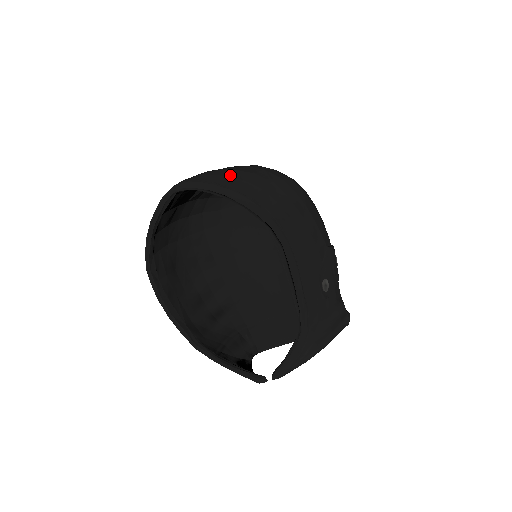
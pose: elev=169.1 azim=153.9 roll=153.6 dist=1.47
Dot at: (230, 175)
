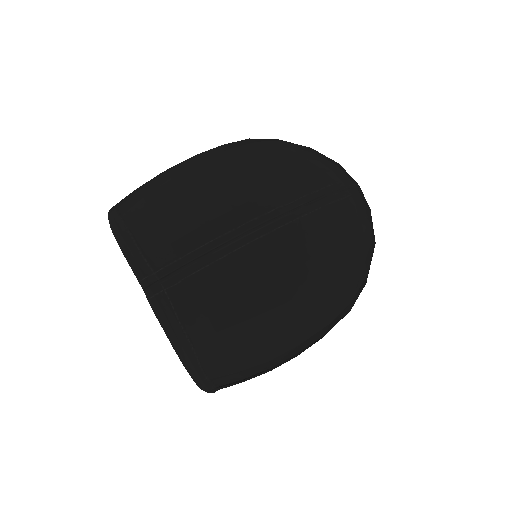
Dot at: (225, 335)
